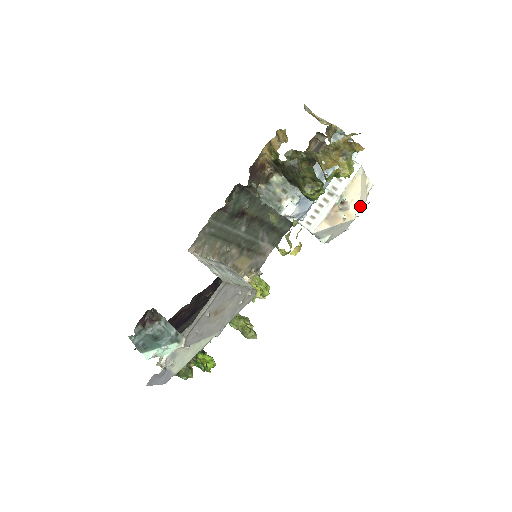
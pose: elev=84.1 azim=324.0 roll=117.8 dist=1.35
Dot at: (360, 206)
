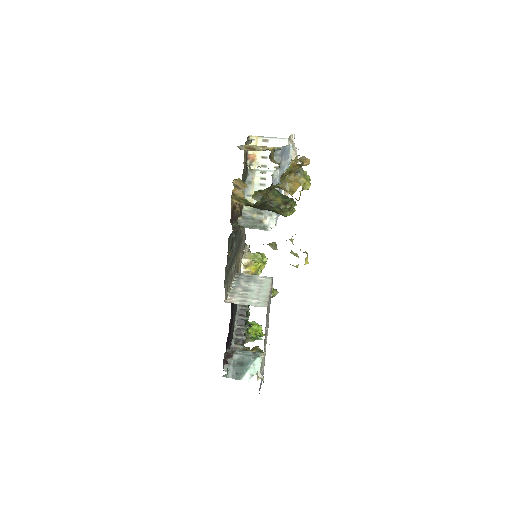
Dot at: occluded
